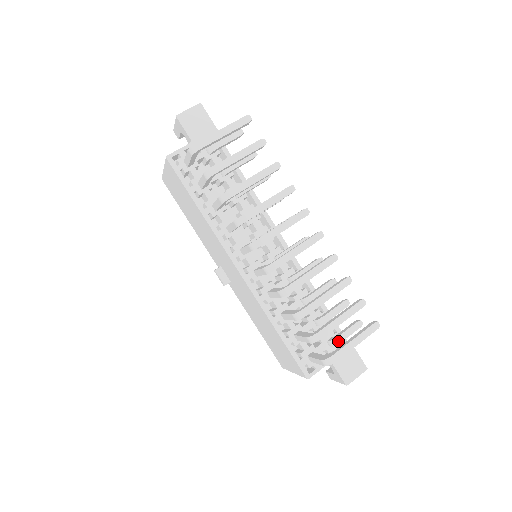
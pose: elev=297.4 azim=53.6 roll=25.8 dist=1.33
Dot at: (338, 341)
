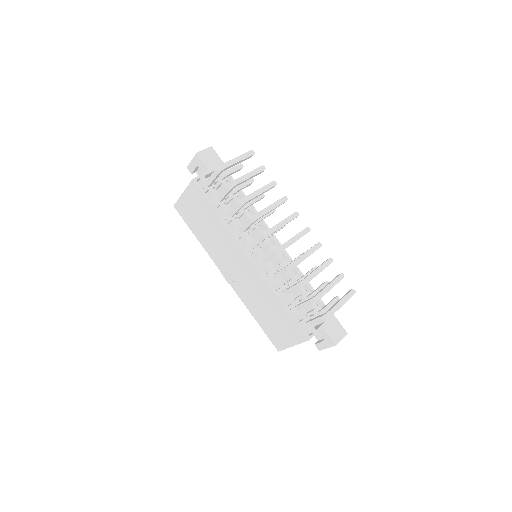
Dot at: (326, 310)
